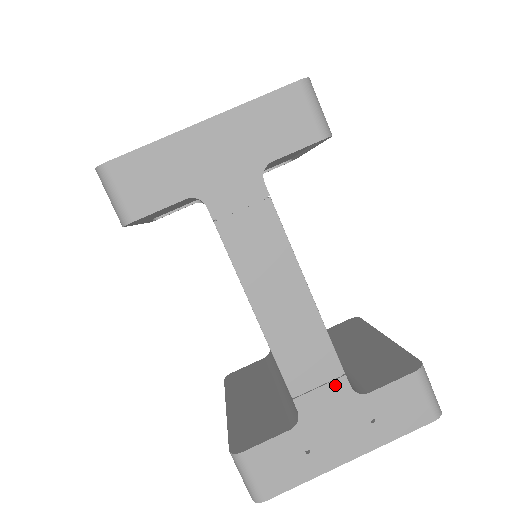
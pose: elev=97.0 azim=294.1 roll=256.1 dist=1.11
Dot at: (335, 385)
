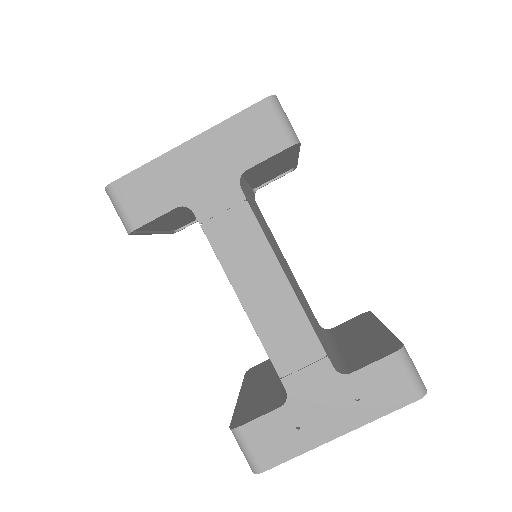
Dot at: (318, 366)
